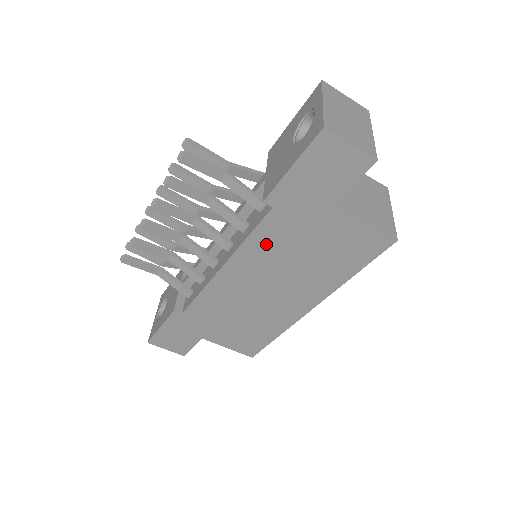
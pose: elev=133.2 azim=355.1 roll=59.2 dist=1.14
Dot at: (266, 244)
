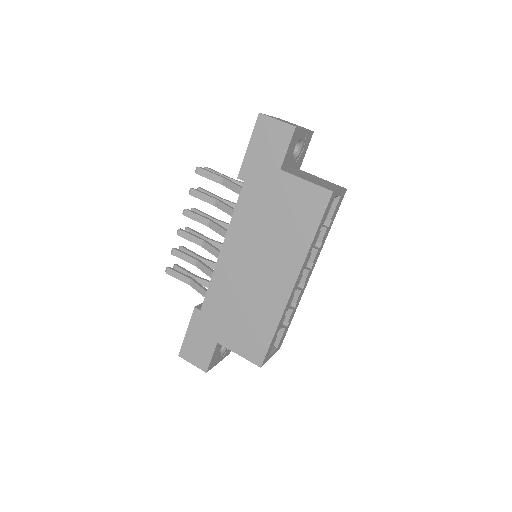
Dot at: (246, 217)
